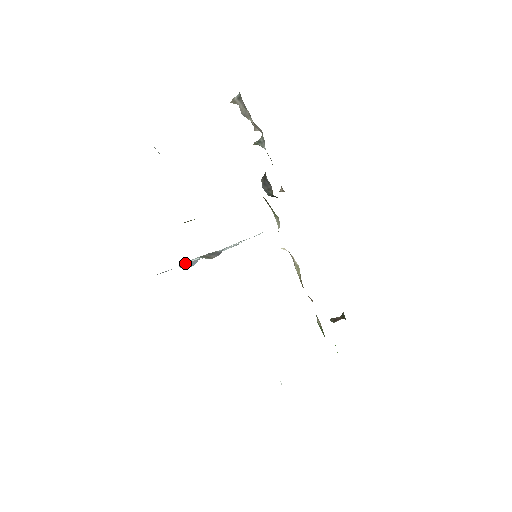
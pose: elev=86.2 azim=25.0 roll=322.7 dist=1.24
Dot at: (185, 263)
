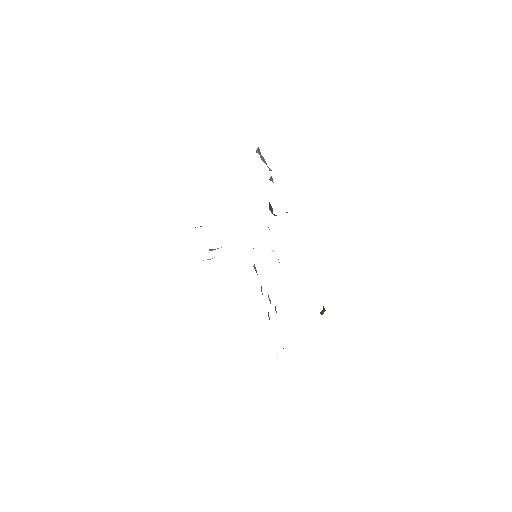
Dot at: occluded
